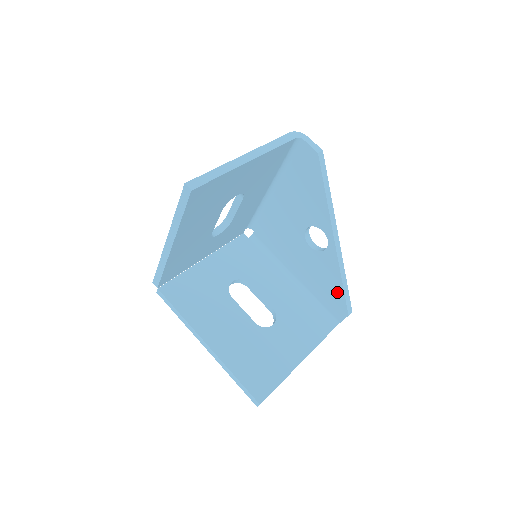
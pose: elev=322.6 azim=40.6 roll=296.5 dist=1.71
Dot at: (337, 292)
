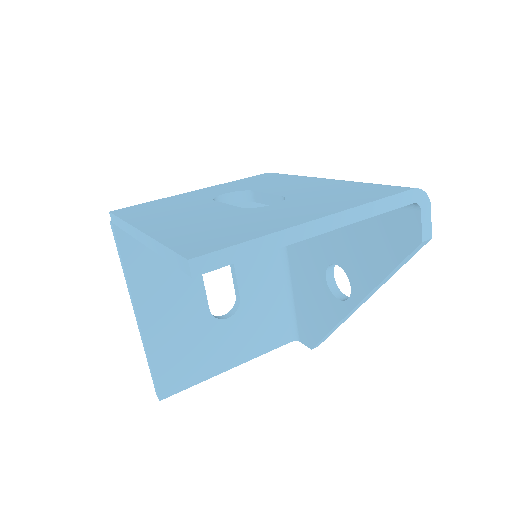
Dot at: (317, 329)
